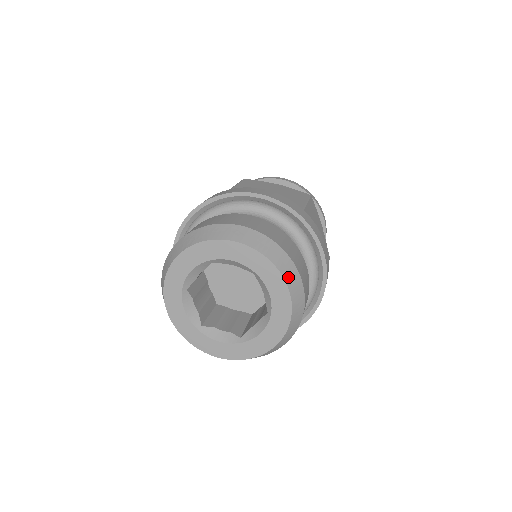
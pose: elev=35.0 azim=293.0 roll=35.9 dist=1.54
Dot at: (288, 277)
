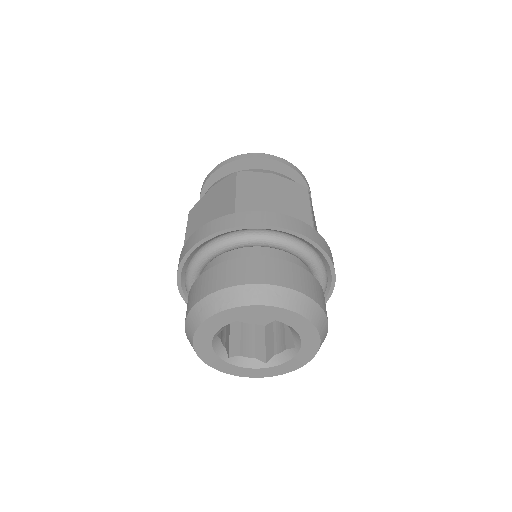
Dot at: (320, 326)
